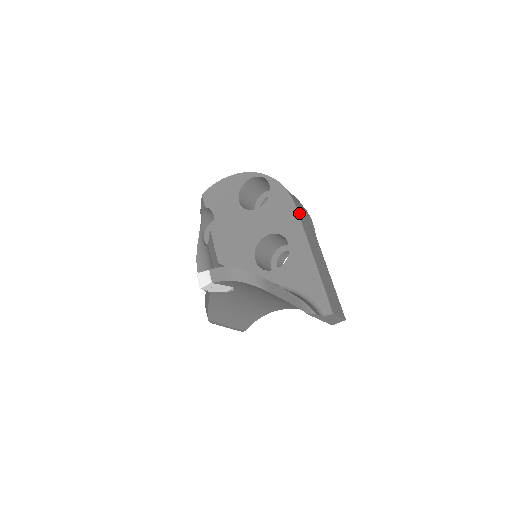
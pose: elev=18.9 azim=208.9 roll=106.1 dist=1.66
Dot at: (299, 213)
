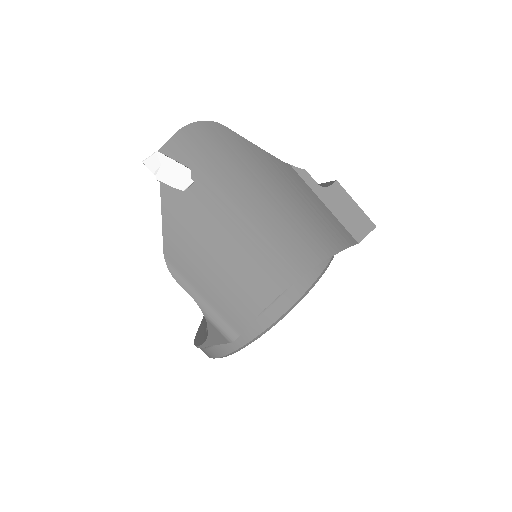
Dot at: occluded
